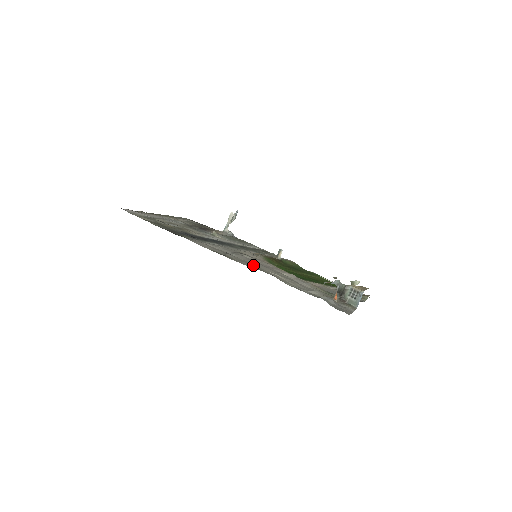
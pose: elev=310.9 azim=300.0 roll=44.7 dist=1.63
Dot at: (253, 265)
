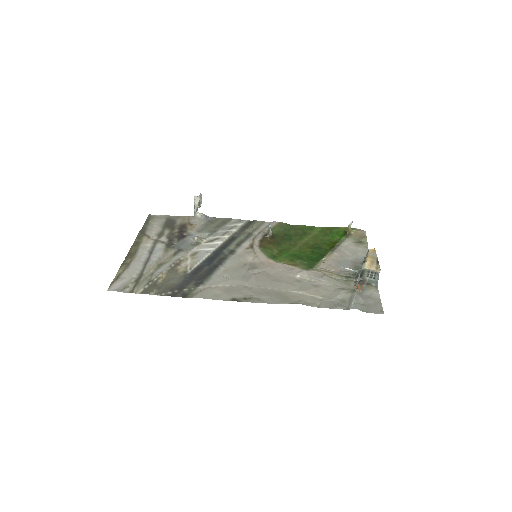
Dot at: (273, 292)
